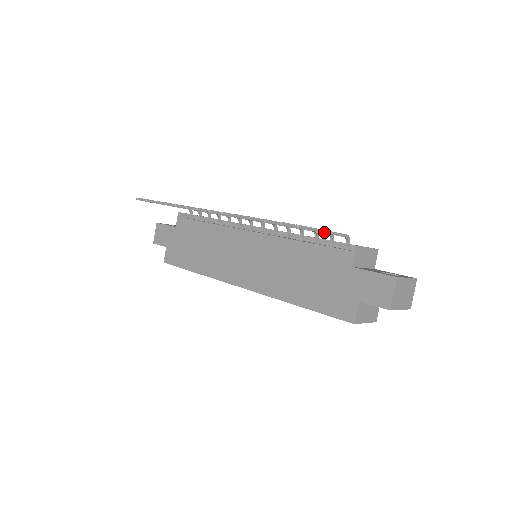
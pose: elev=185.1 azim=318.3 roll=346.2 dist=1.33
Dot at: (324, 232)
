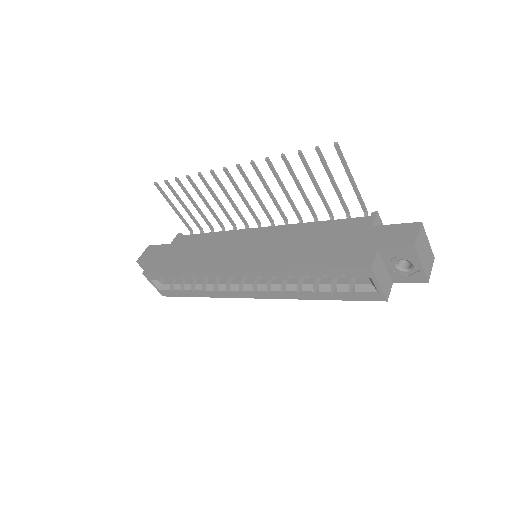
Dot at: (352, 178)
